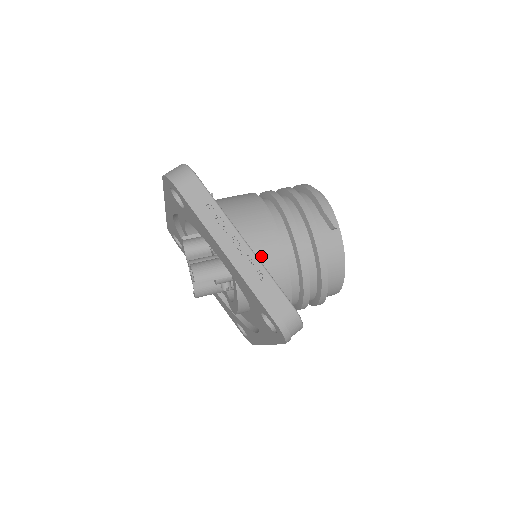
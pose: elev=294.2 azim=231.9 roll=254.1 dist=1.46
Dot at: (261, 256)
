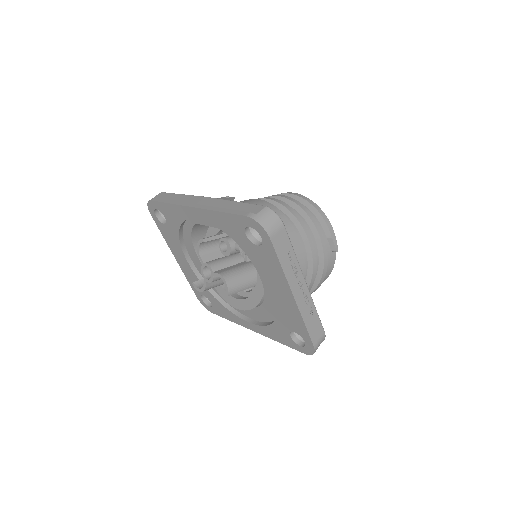
Dot at: occluded
